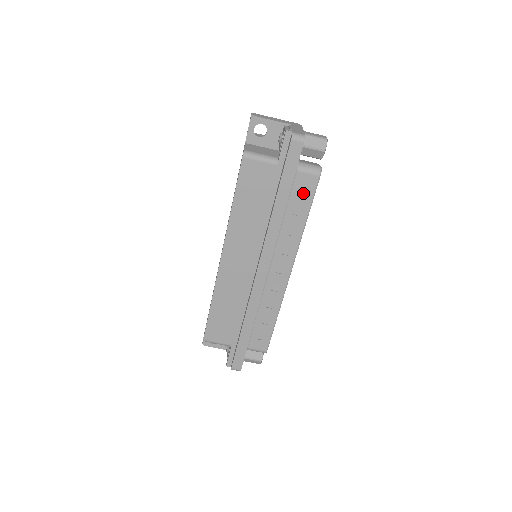
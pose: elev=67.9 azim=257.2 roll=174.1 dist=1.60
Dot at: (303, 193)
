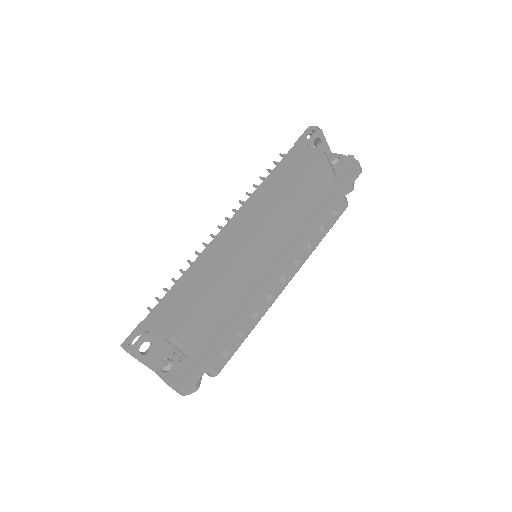
Dot at: (333, 213)
